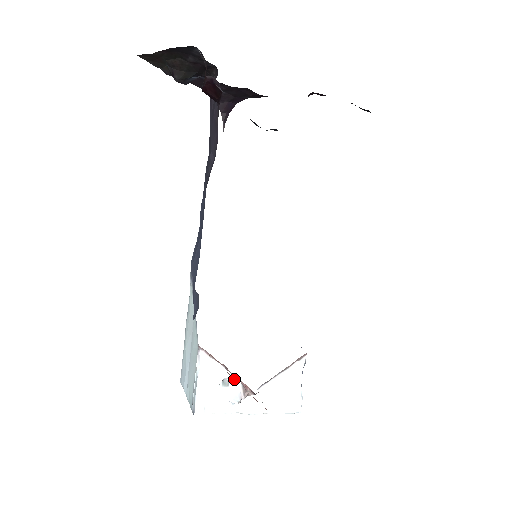
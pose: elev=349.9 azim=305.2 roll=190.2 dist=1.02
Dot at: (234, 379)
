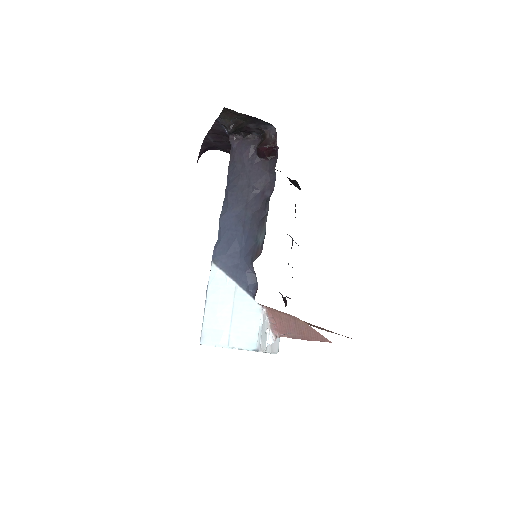
Dot at: (269, 329)
